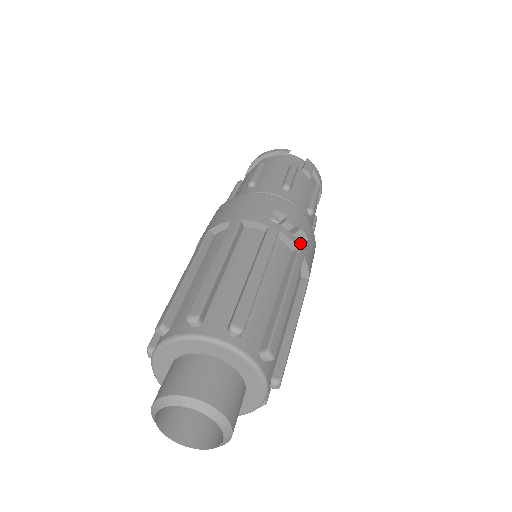
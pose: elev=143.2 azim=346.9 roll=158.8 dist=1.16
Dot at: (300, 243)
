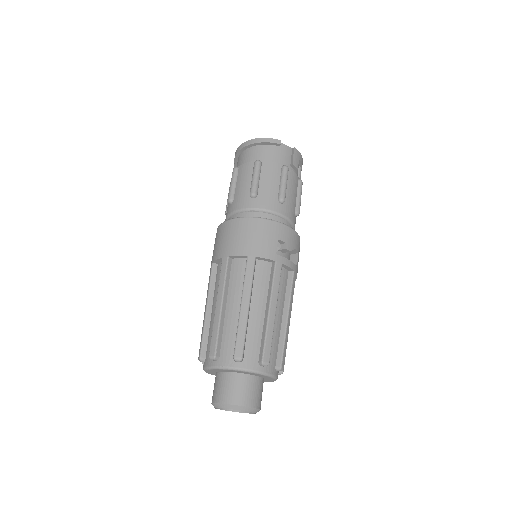
Dot at: (294, 264)
